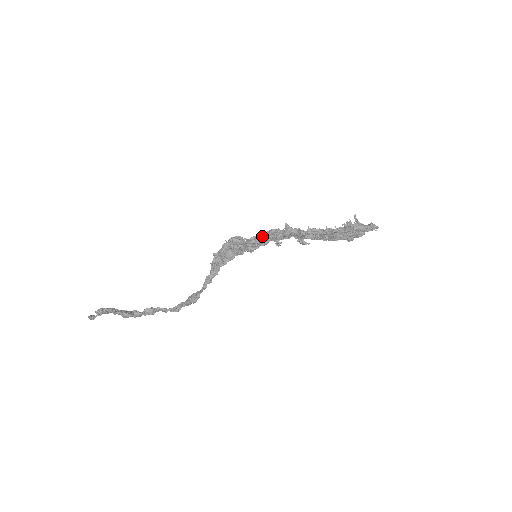
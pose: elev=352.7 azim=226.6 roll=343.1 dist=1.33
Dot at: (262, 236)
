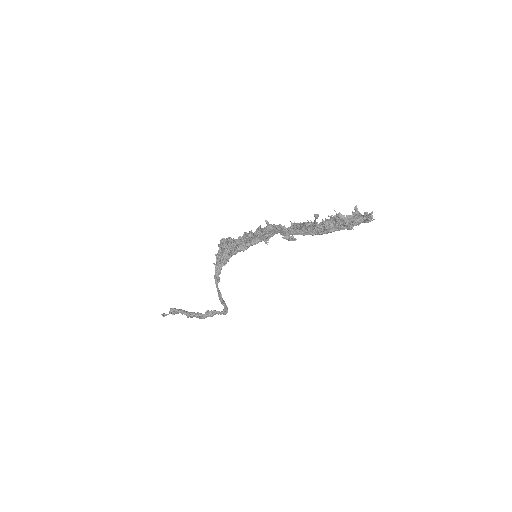
Dot at: (245, 235)
